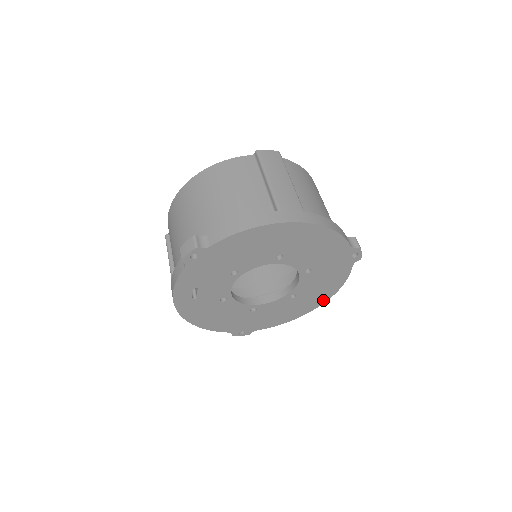
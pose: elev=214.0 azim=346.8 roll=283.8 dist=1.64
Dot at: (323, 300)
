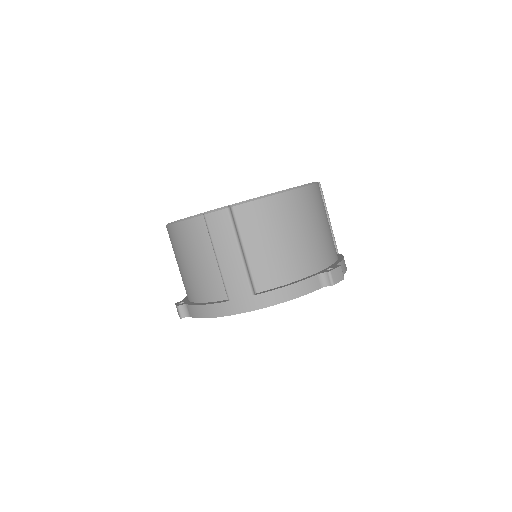
Dot at: occluded
